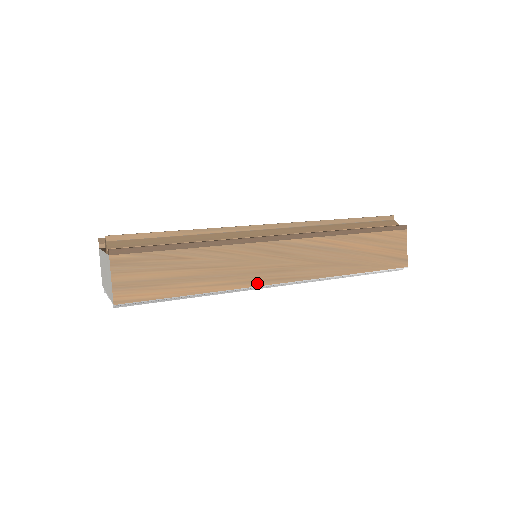
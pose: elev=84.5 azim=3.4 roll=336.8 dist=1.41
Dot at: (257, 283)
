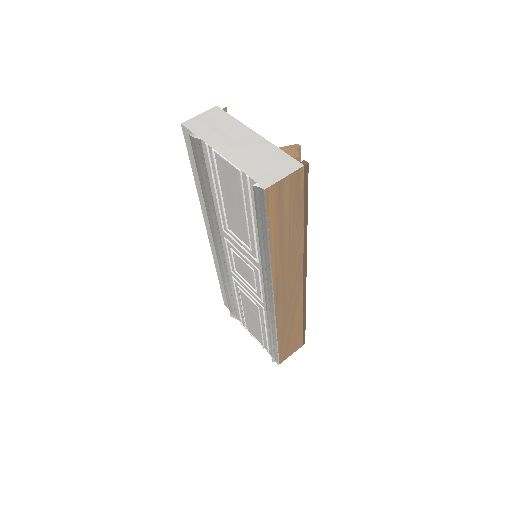
Dot at: (275, 283)
